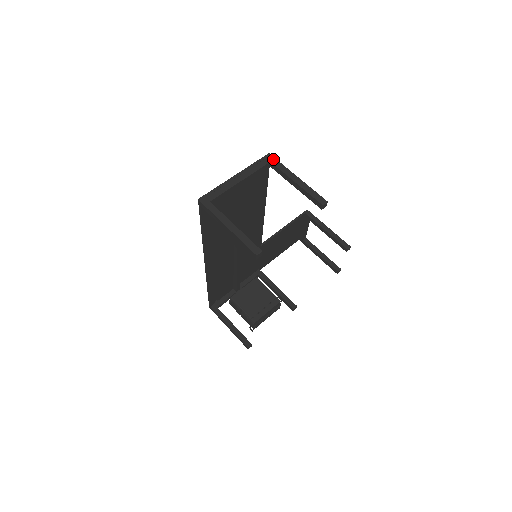
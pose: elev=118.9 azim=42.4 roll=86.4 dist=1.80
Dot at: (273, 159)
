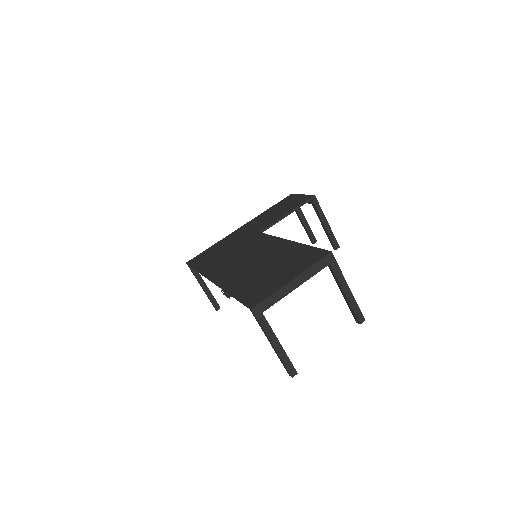
Dot at: (333, 261)
